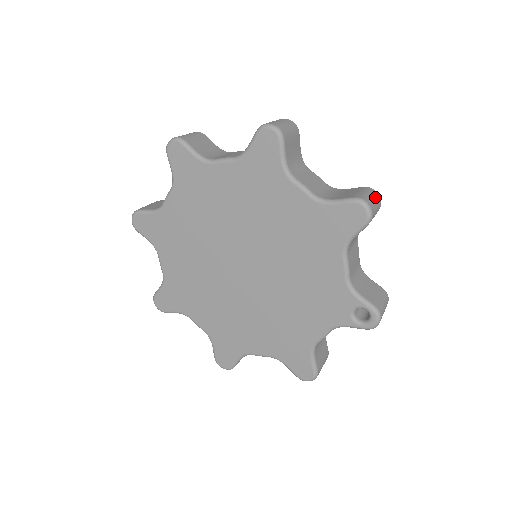
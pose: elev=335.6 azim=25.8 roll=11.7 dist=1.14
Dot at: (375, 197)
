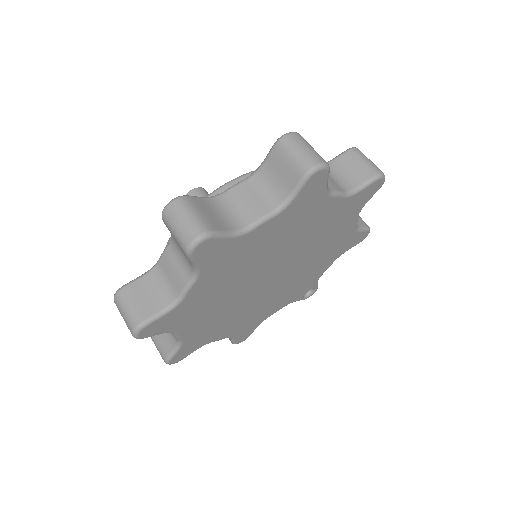
Dot at: occluded
